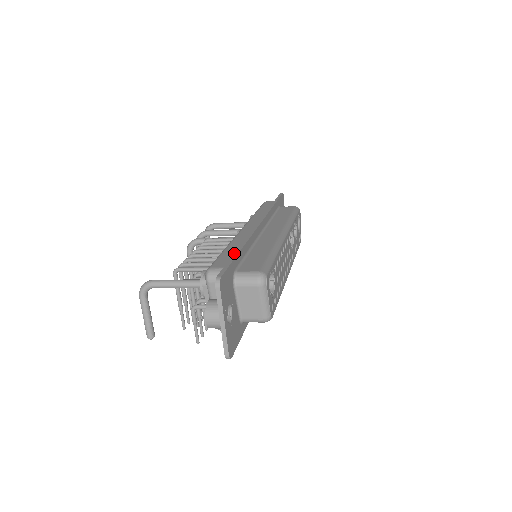
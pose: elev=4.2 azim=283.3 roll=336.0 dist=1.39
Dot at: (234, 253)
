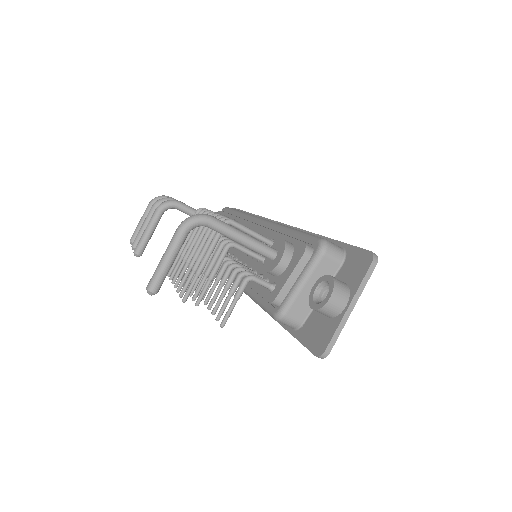
Dot at: occluded
